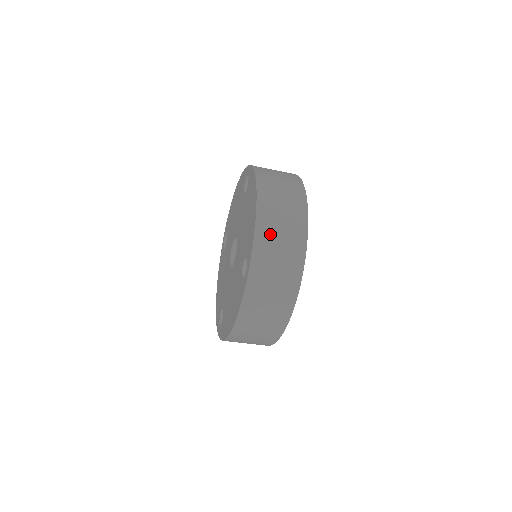
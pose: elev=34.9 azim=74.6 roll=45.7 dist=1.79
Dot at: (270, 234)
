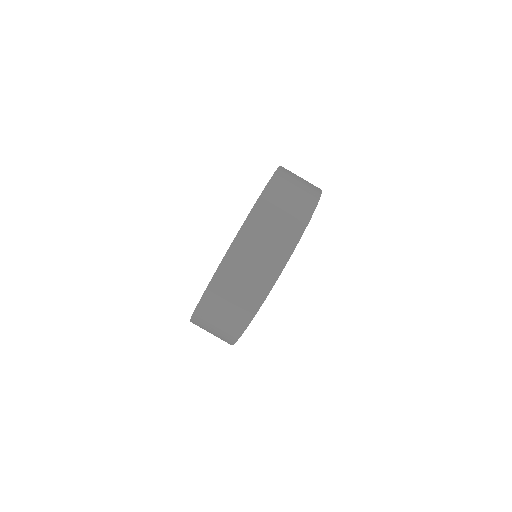
Dot at: (276, 199)
